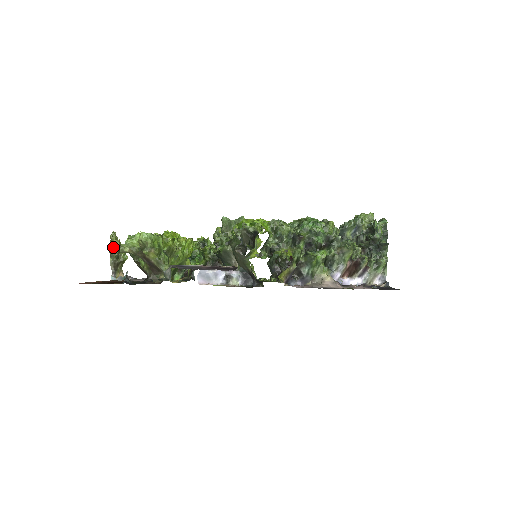
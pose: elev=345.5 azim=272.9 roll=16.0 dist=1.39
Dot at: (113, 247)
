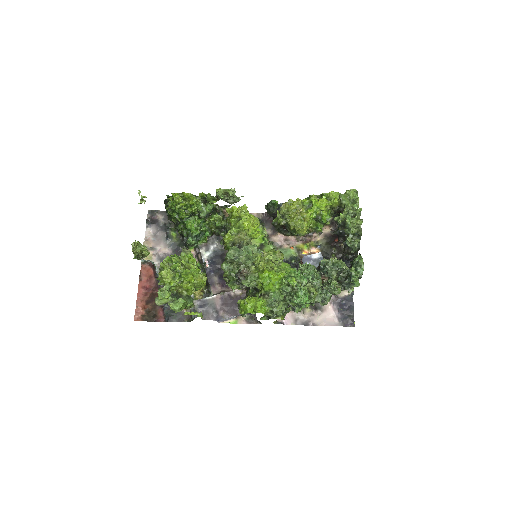
Dot at: (137, 256)
